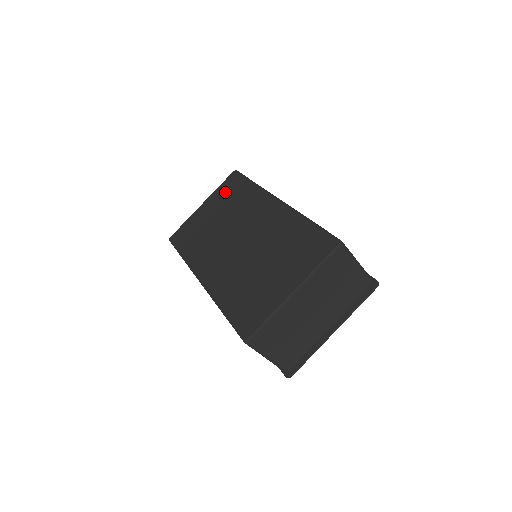
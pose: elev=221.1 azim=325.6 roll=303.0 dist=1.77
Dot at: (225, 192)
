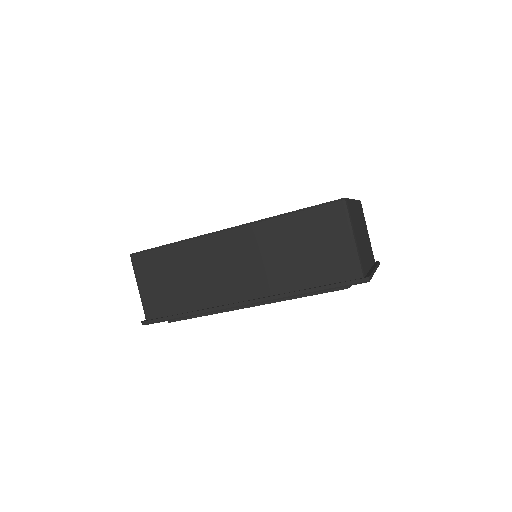
Dot at: occluded
